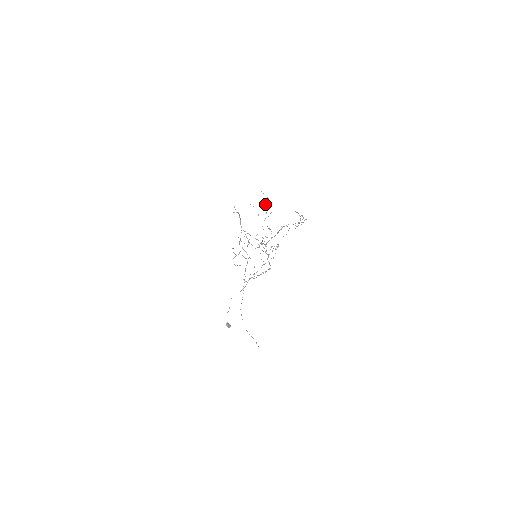
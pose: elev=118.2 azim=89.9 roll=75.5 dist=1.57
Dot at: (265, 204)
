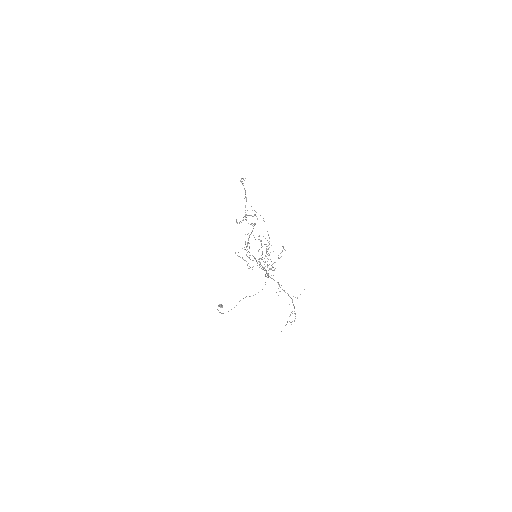
Dot at: occluded
